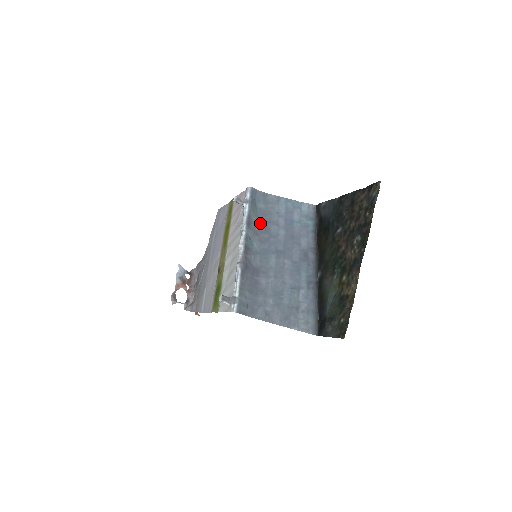
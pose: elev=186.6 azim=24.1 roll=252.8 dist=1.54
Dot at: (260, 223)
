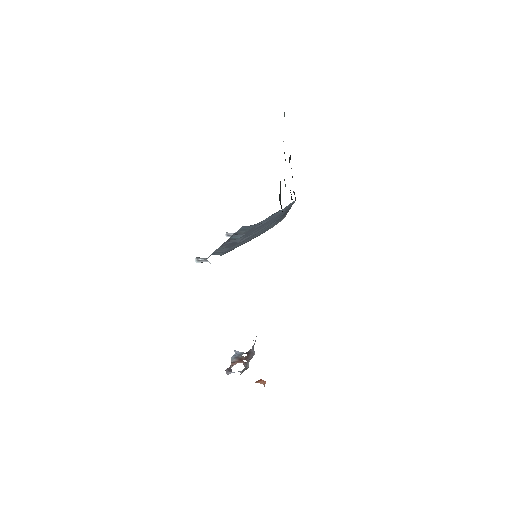
Dot at: (247, 231)
